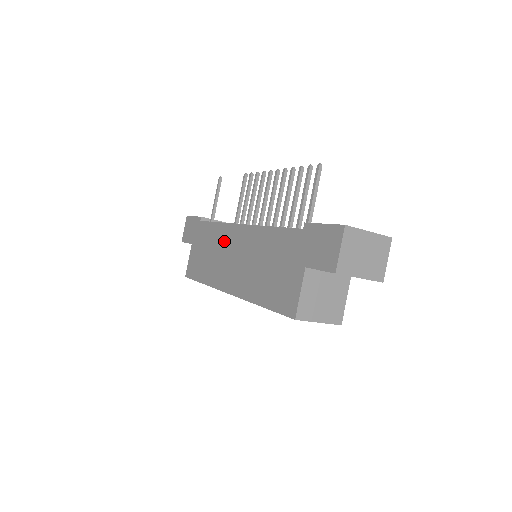
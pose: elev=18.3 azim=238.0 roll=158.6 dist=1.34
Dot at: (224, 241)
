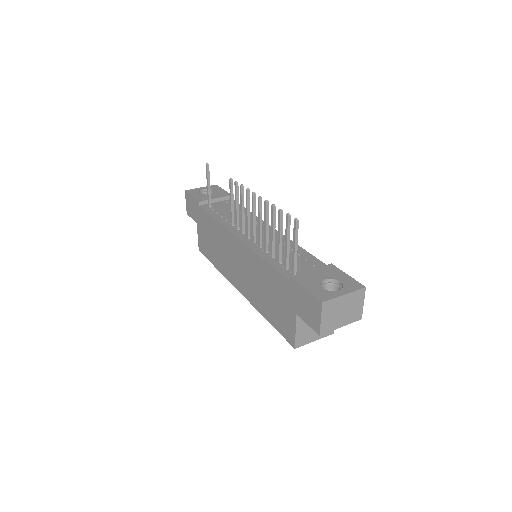
Dot at: (225, 242)
